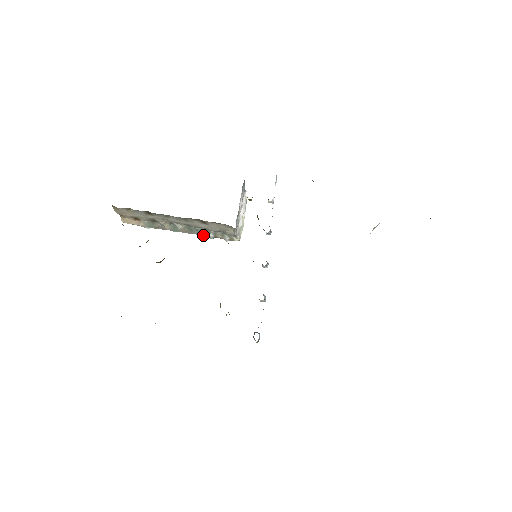
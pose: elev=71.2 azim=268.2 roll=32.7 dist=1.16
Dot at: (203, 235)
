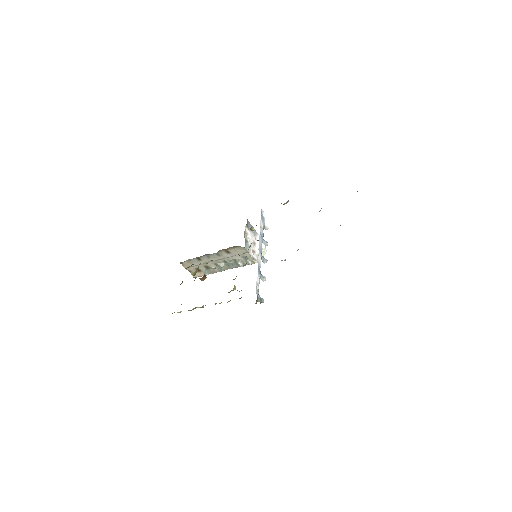
Dot at: (237, 267)
